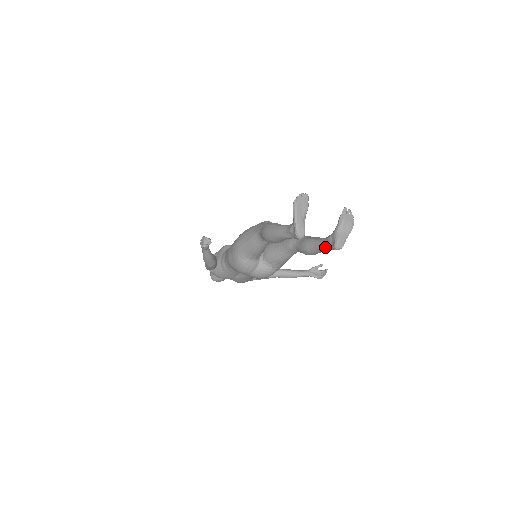
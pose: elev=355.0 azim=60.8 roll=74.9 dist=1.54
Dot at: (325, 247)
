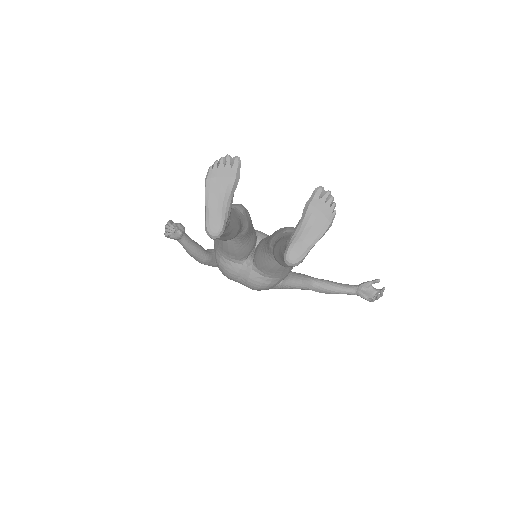
Dot at: occluded
